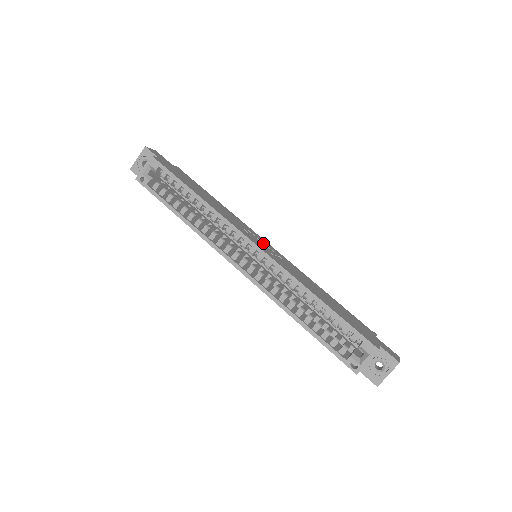
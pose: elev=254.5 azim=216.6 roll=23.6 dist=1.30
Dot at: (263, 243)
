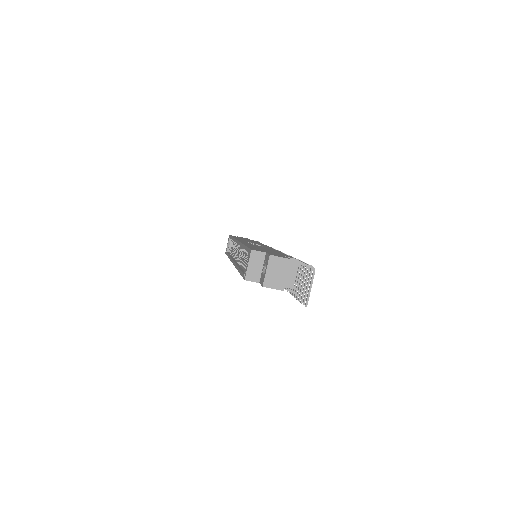
Dot at: occluded
